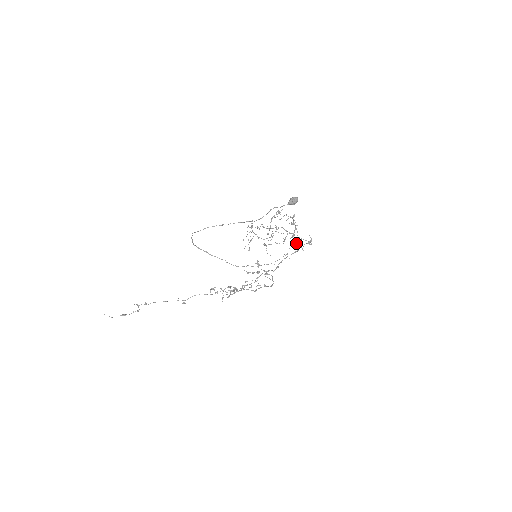
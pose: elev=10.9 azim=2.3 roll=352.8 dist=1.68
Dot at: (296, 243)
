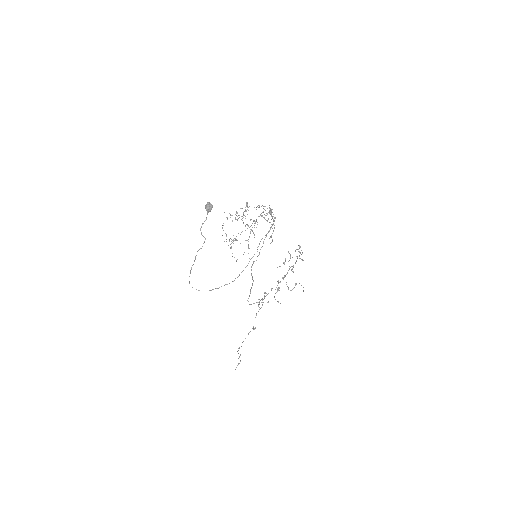
Dot at: occluded
